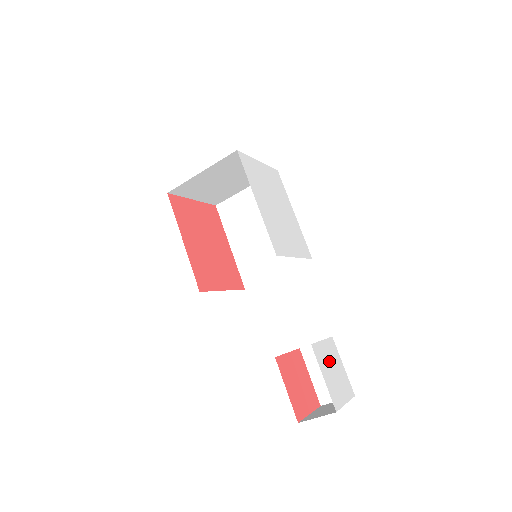
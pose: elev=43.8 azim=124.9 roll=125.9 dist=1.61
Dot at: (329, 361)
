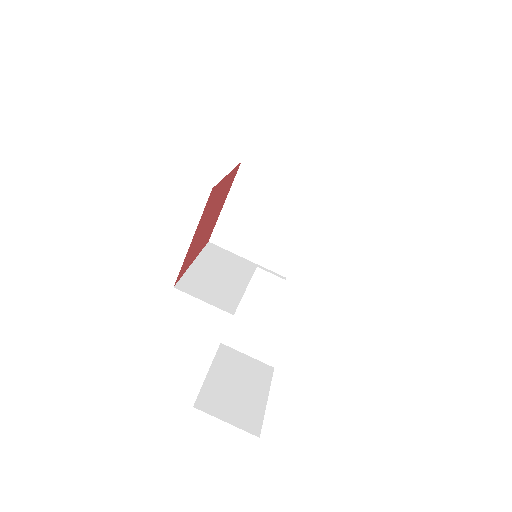
Dot at: occluded
